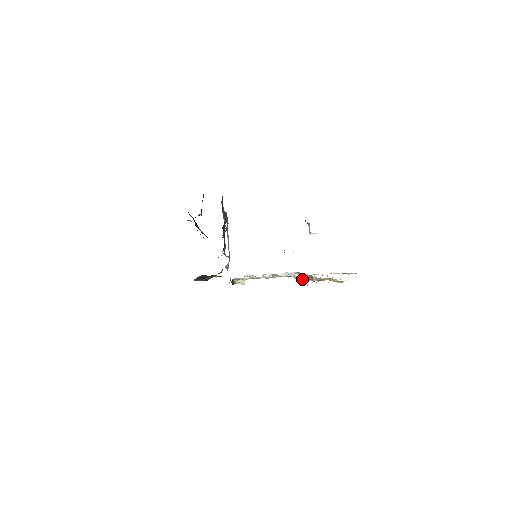
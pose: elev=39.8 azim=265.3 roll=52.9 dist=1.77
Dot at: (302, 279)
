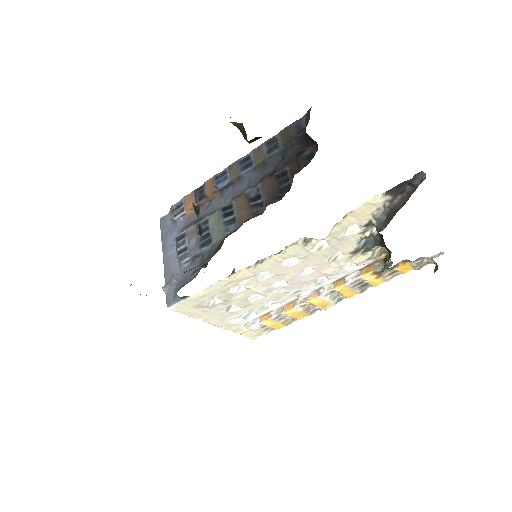
Dot at: (318, 295)
